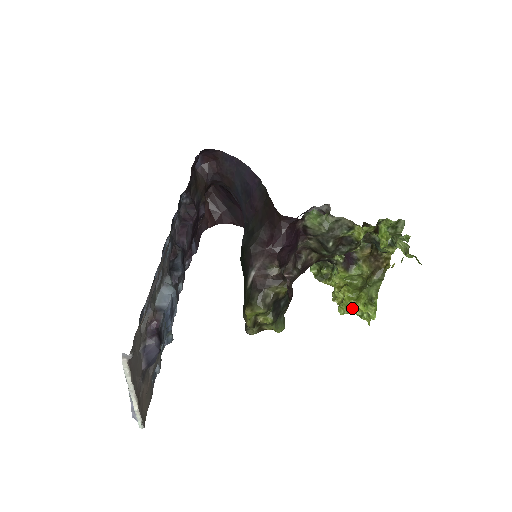
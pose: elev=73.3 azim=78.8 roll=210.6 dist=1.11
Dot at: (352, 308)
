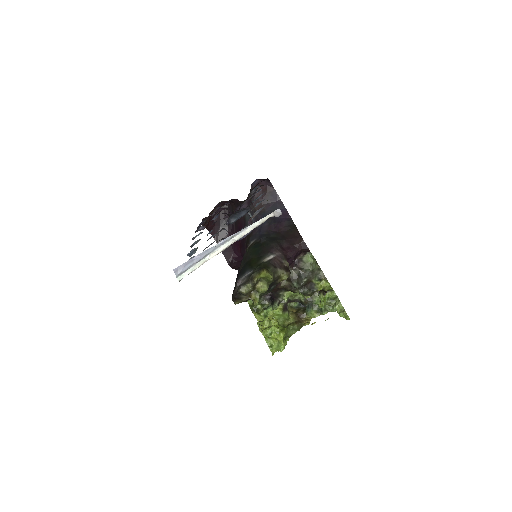
Dot at: (276, 334)
